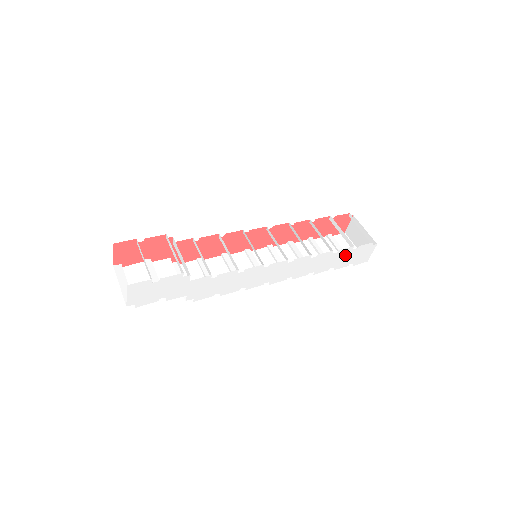
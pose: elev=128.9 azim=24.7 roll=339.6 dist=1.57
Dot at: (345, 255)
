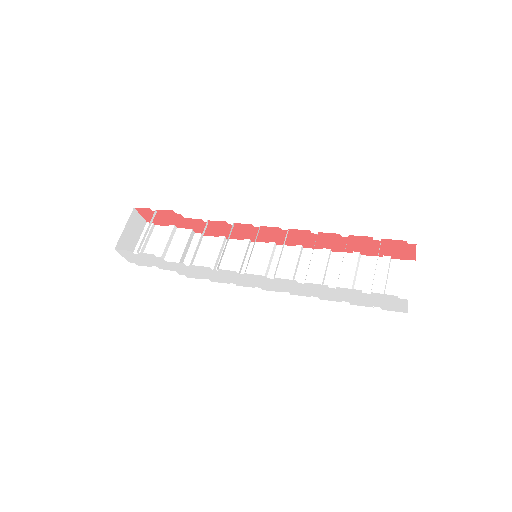
Dot at: (355, 295)
